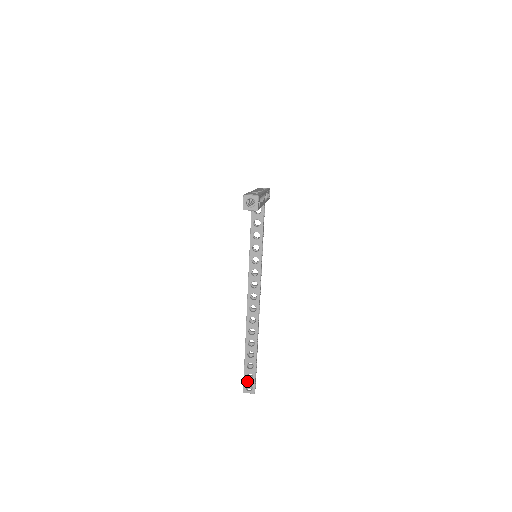
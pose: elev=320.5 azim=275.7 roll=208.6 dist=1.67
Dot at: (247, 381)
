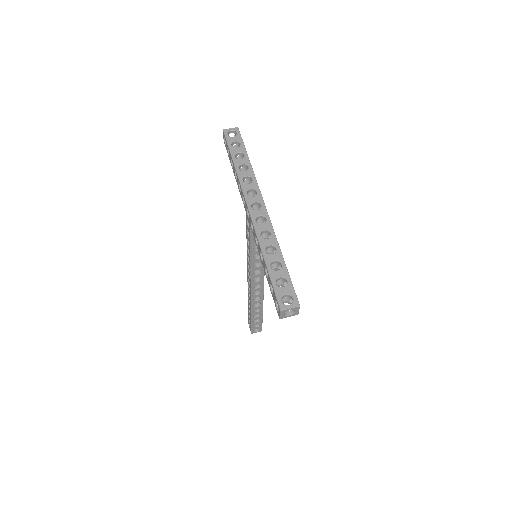
Dot at: (254, 328)
